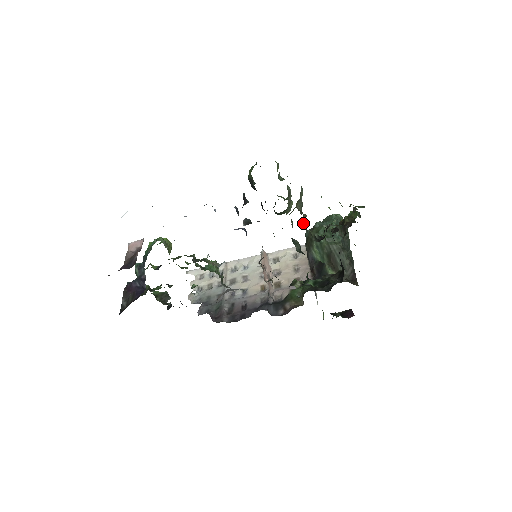
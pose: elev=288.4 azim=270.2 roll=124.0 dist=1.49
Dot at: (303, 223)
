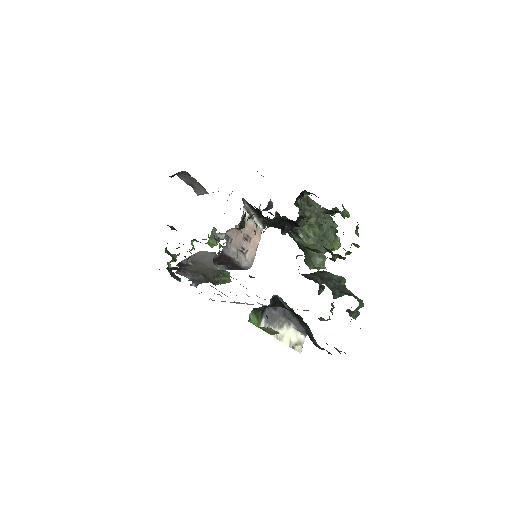
Dot at: occluded
